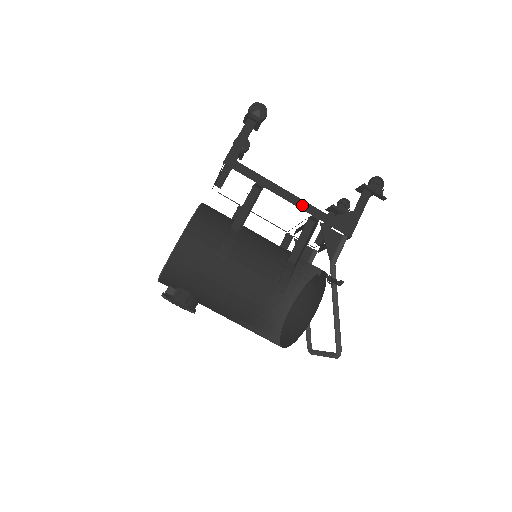
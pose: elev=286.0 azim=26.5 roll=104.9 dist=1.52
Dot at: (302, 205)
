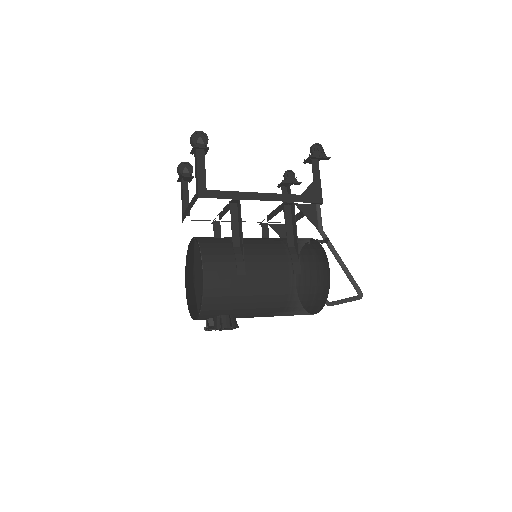
Dot at: (275, 198)
